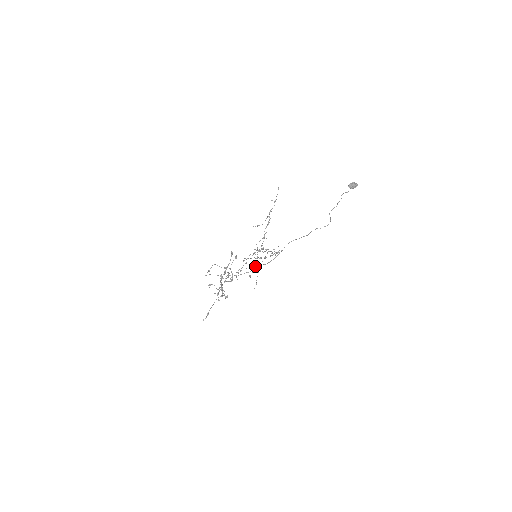
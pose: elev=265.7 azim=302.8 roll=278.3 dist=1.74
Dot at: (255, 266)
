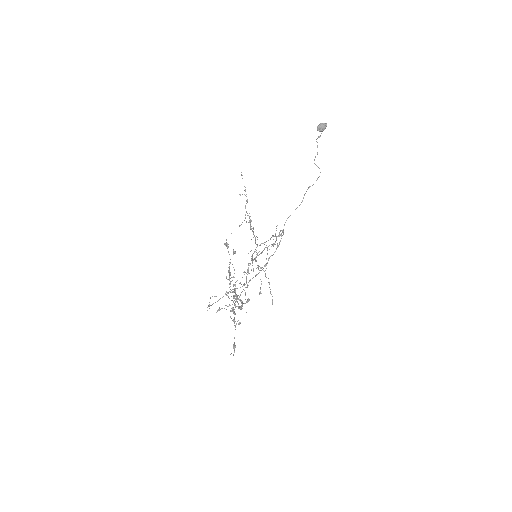
Dot at: (260, 279)
